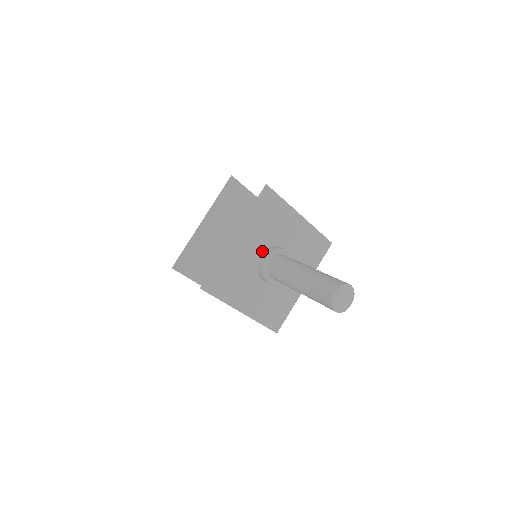
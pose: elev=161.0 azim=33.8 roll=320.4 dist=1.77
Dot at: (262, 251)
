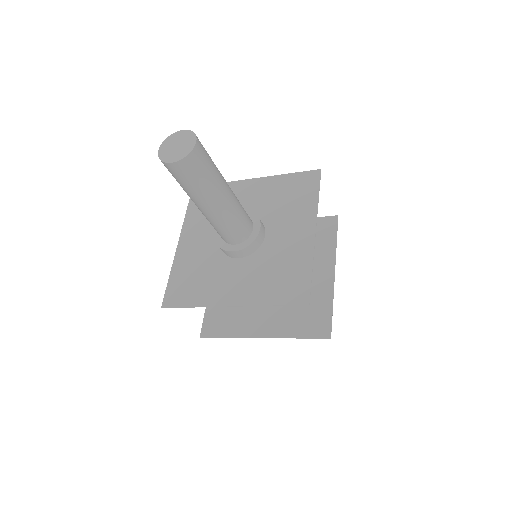
Dot at: occluded
